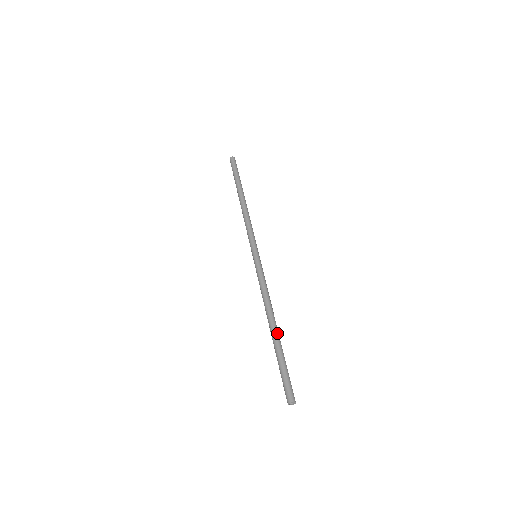
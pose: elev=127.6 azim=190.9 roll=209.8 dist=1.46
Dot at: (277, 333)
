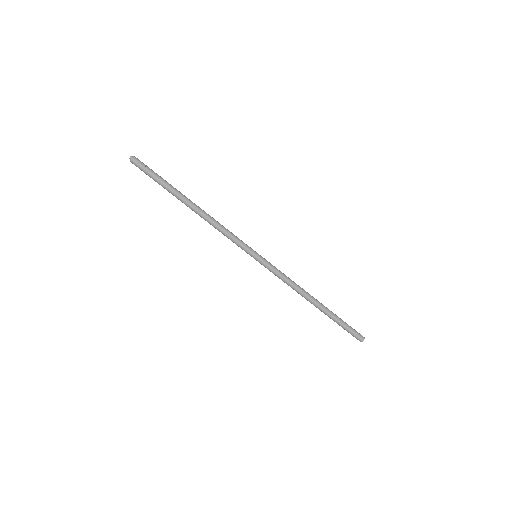
Dot at: (323, 306)
